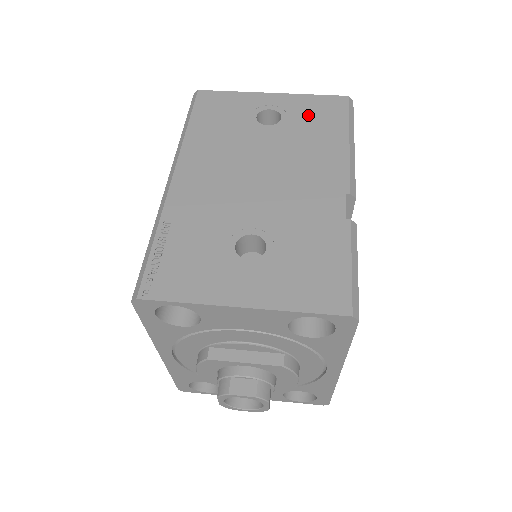
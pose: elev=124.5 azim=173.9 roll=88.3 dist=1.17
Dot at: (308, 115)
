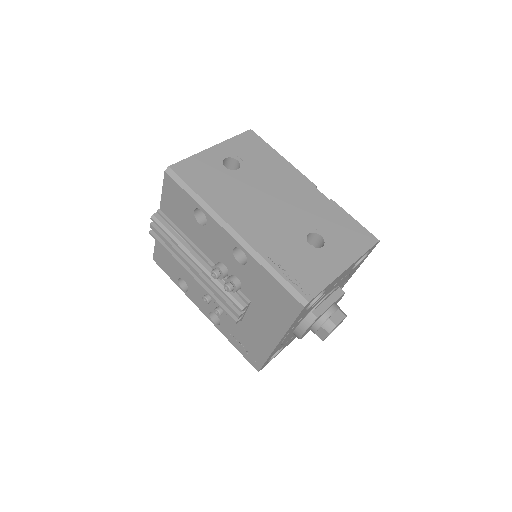
Dot at: (248, 152)
